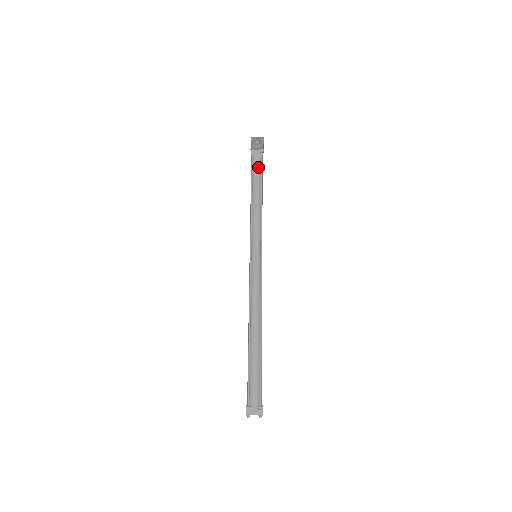
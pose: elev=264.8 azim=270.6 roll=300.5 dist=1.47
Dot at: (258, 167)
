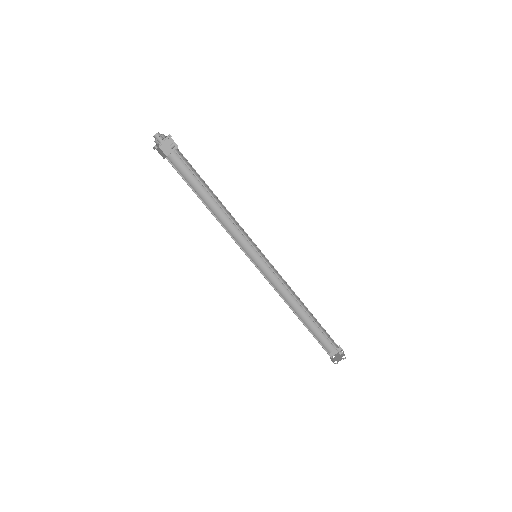
Dot at: (183, 163)
